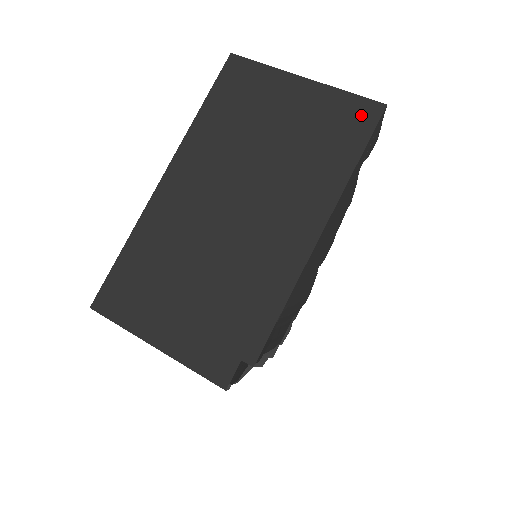
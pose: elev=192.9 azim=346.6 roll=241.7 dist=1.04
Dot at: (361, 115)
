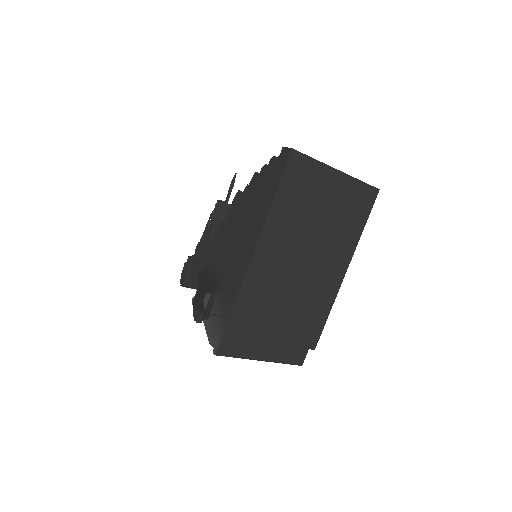
Dot at: (367, 197)
